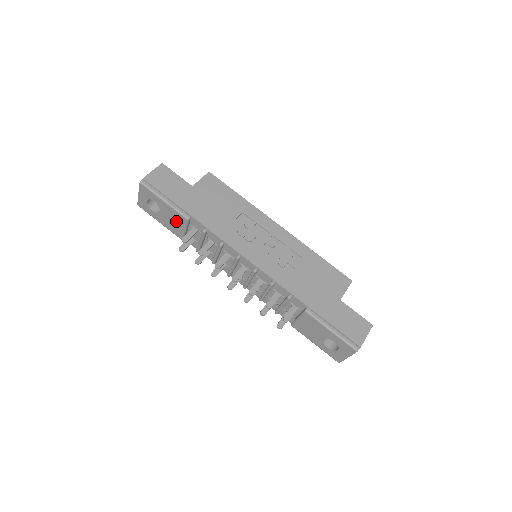
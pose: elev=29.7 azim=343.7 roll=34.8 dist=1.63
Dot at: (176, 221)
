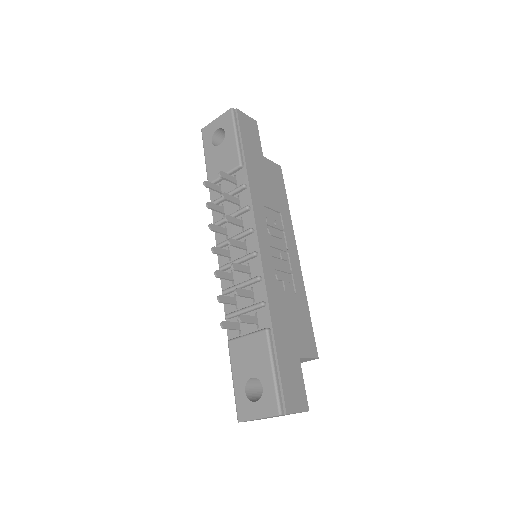
Dot at: (225, 161)
